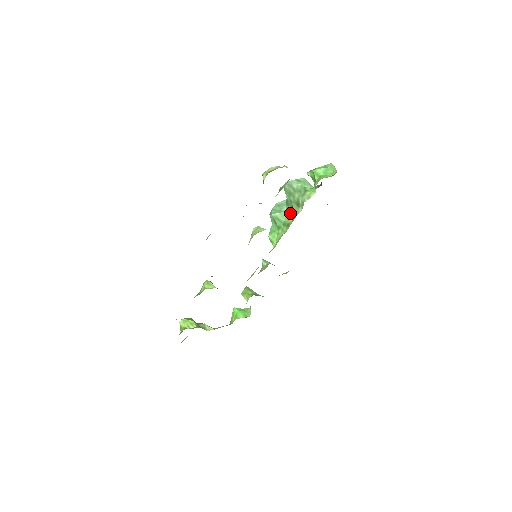
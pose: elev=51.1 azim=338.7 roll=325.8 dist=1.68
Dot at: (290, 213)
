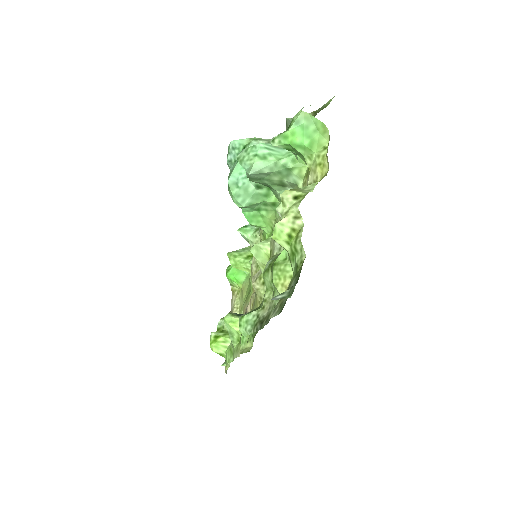
Dot at: (265, 189)
